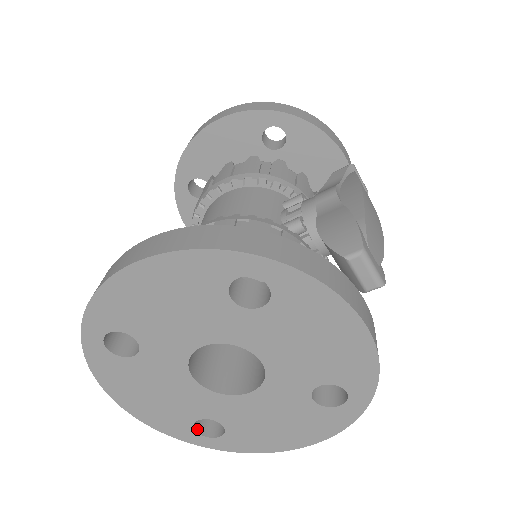
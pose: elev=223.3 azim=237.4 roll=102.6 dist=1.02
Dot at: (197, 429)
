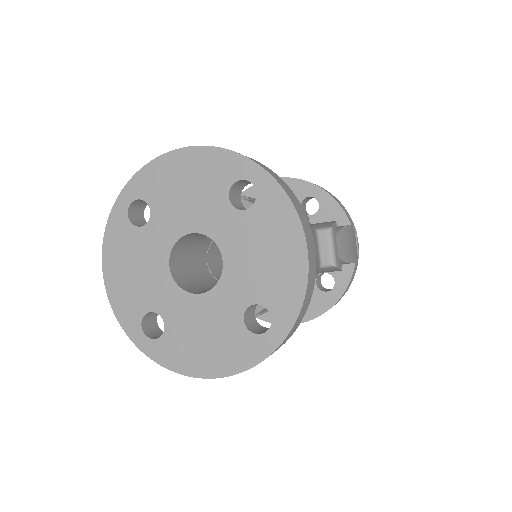
Dot at: (143, 325)
